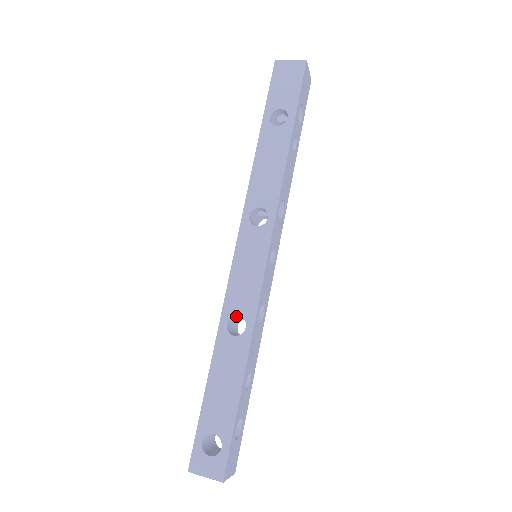
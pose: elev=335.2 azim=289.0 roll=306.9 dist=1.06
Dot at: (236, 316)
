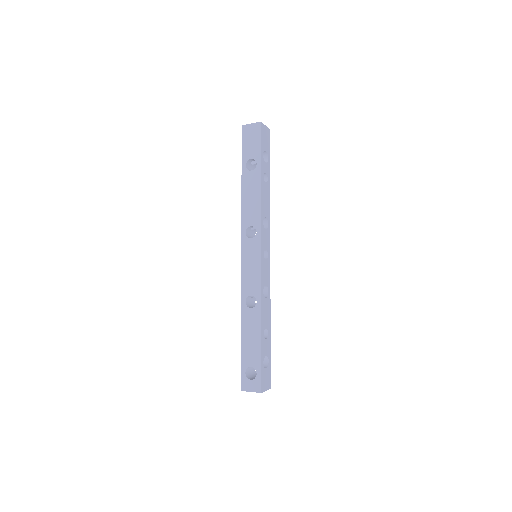
Dot at: (250, 296)
